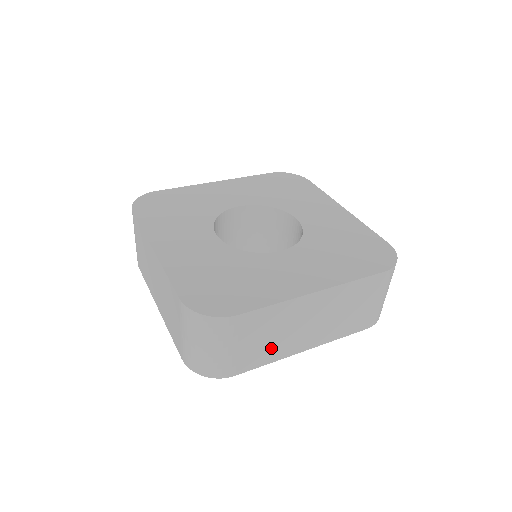
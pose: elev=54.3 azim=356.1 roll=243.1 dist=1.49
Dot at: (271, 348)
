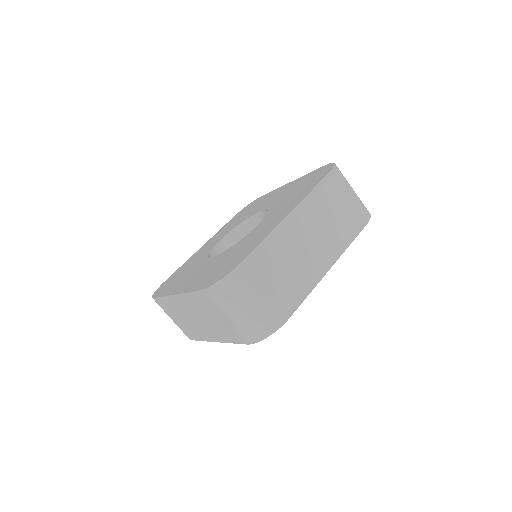
Dot at: (297, 279)
